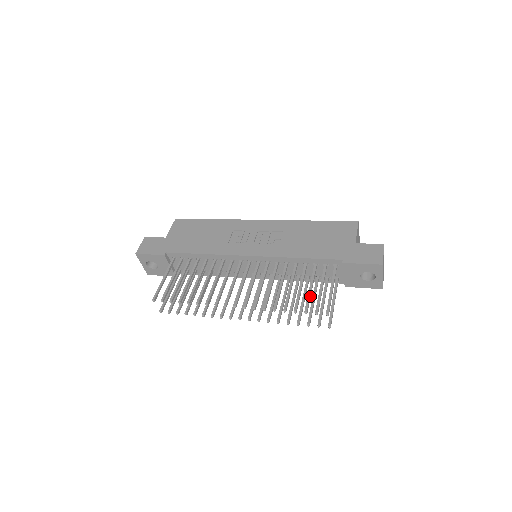
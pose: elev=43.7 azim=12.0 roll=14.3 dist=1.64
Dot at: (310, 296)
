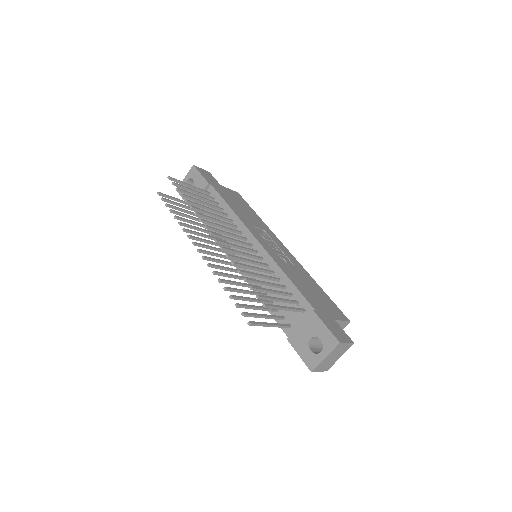
Dot at: (266, 291)
